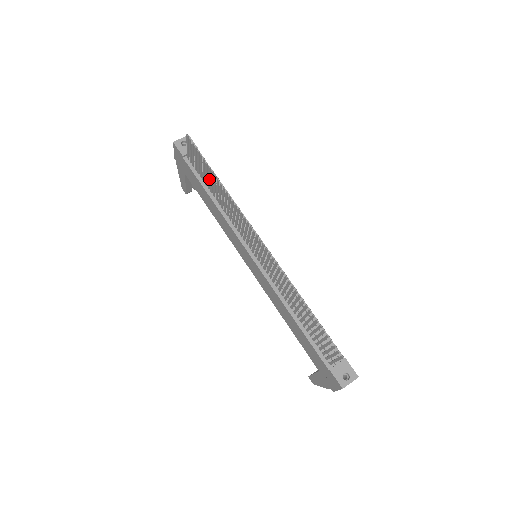
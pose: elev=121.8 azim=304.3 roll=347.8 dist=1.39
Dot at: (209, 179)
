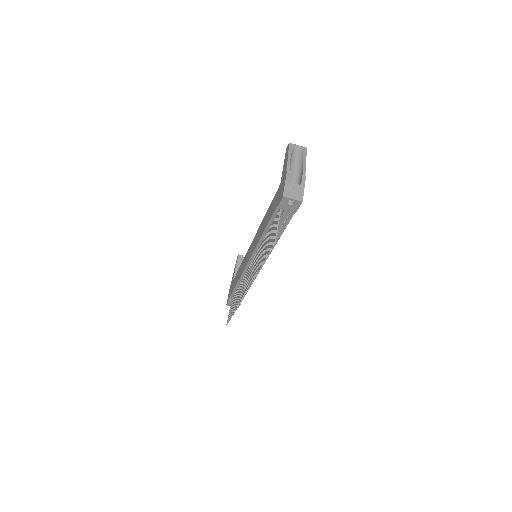
Dot at: (266, 246)
